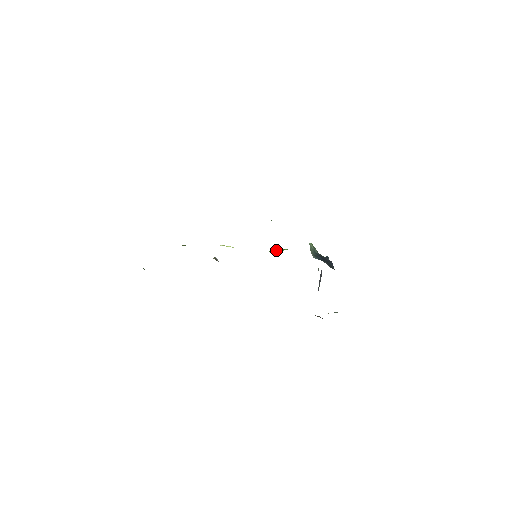
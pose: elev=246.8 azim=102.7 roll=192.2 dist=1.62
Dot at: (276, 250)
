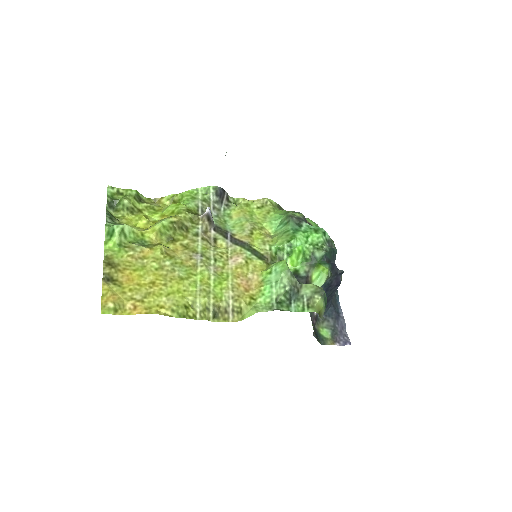
Dot at: occluded
